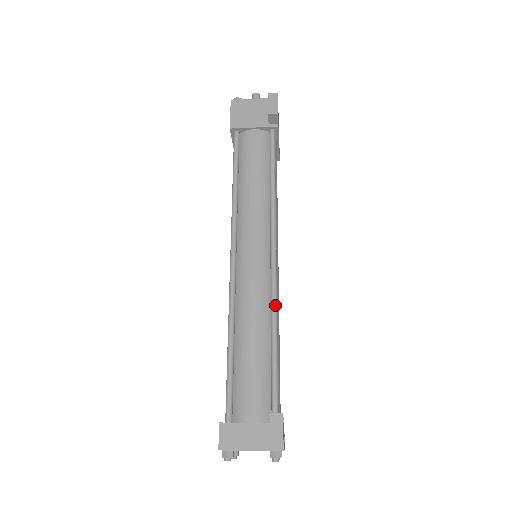
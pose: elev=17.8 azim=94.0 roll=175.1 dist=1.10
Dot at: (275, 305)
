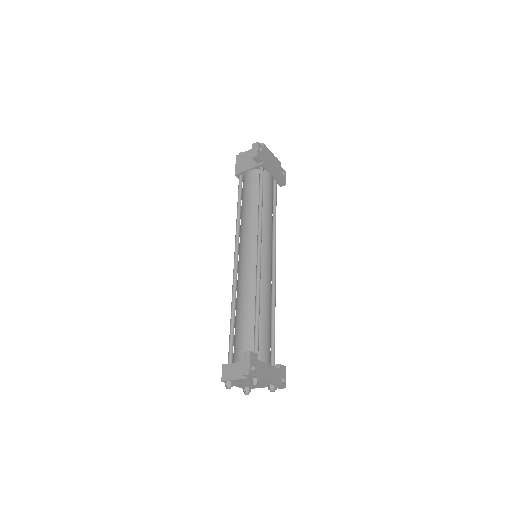
Dot at: (258, 285)
